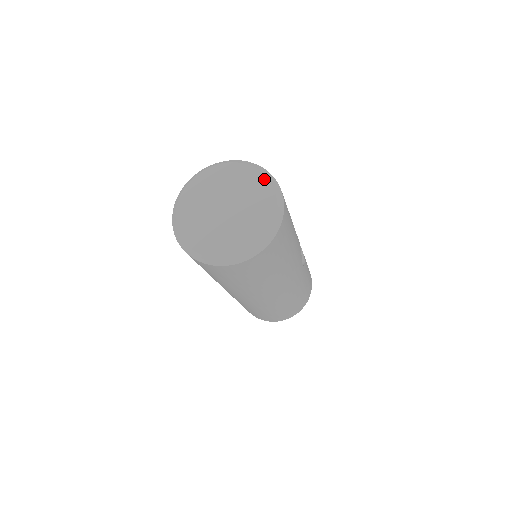
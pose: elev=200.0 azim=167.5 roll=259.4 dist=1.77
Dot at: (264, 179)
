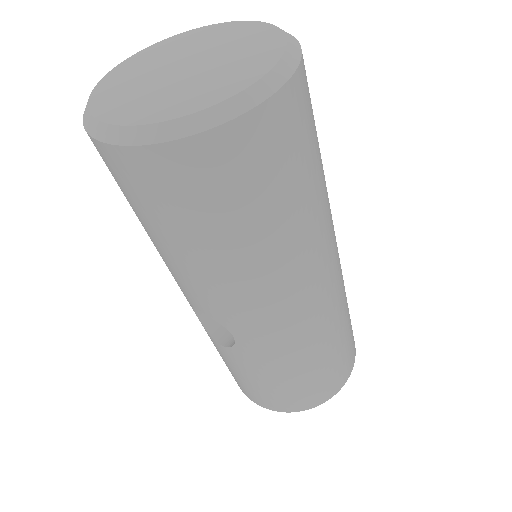
Dot at: (217, 25)
